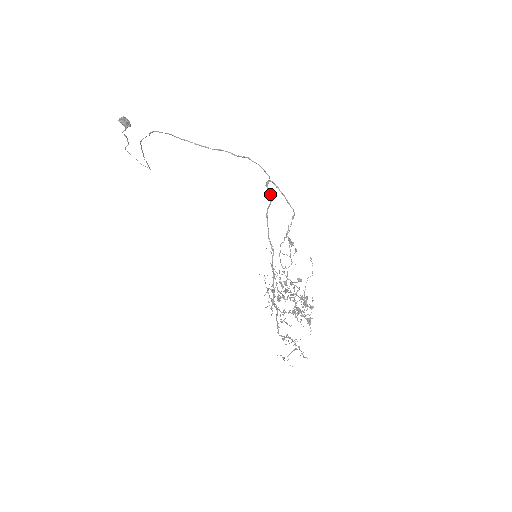
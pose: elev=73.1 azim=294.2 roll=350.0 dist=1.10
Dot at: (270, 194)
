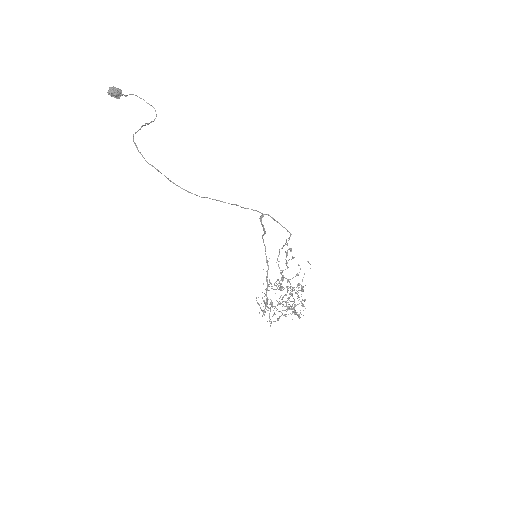
Dot at: (264, 228)
